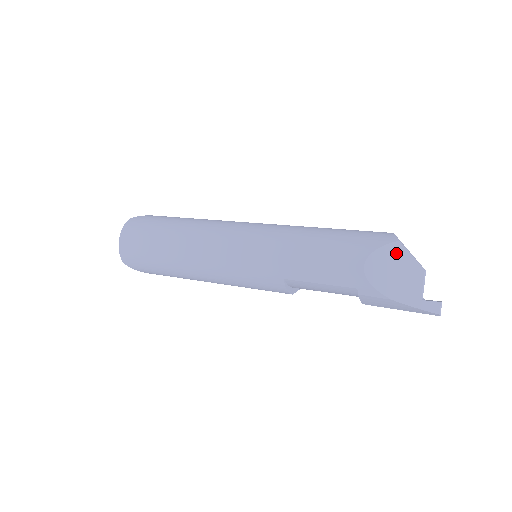
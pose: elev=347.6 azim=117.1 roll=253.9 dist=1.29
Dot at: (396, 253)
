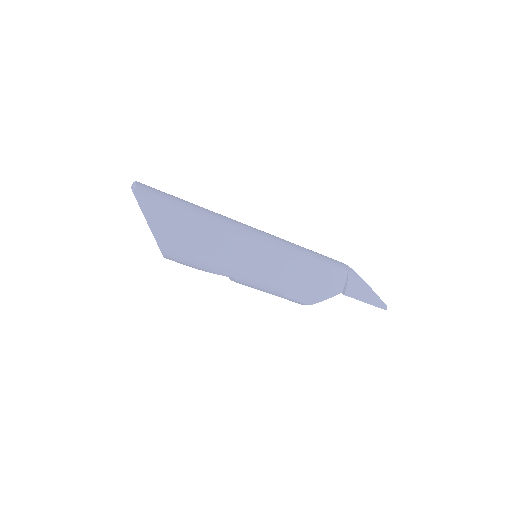
Dot at: occluded
